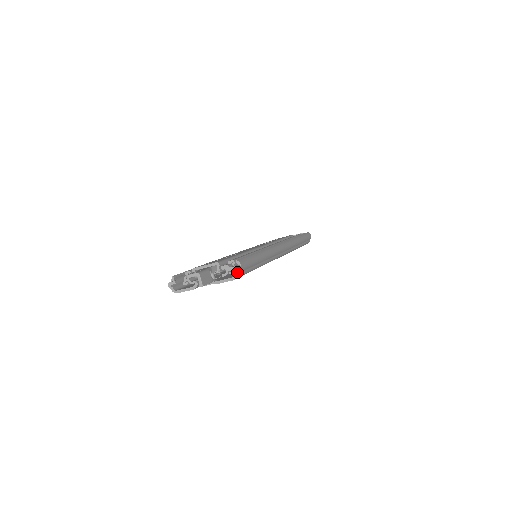
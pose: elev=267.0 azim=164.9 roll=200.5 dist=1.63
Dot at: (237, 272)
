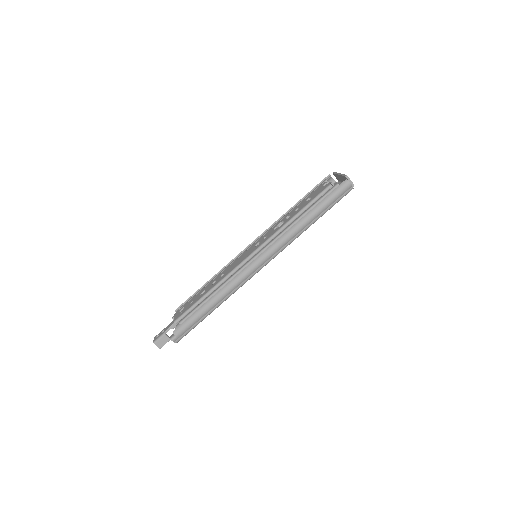
Dot at: occluded
